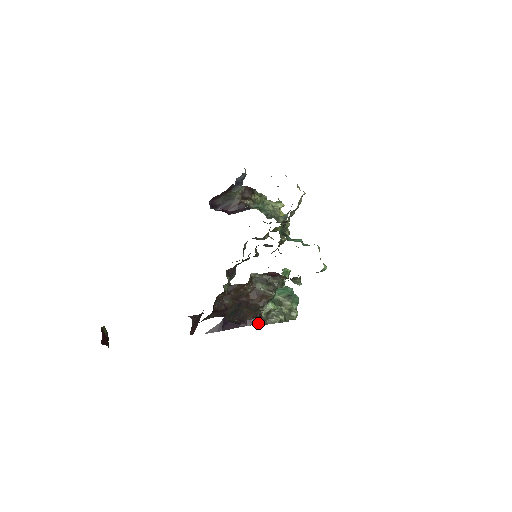
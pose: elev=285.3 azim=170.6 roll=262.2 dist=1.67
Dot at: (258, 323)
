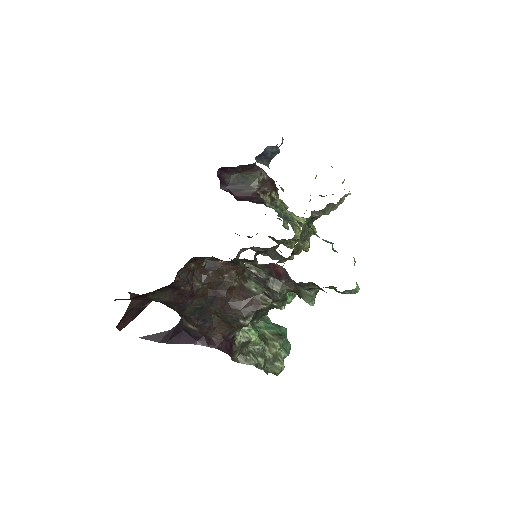
Dot at: (226, 350)
